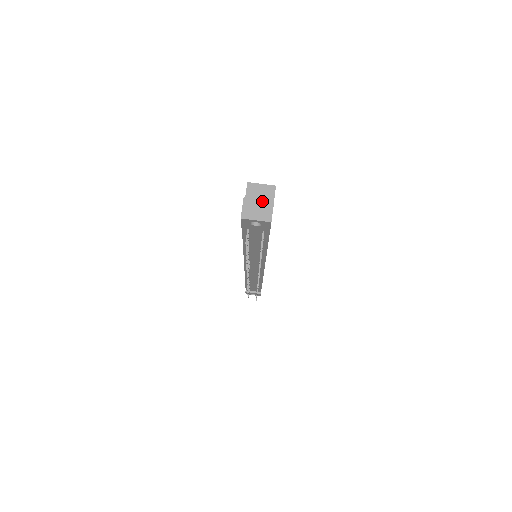
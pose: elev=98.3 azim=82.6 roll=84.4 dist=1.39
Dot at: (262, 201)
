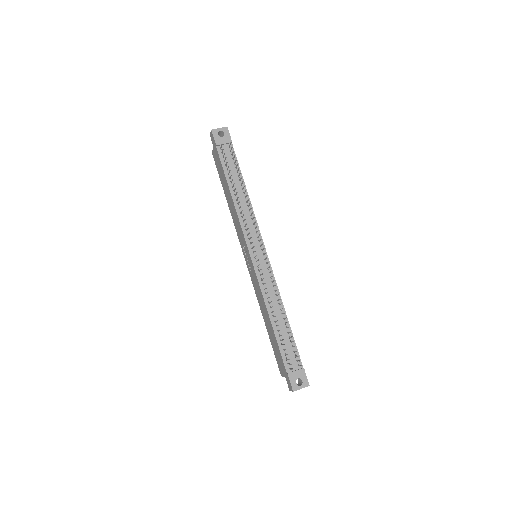
Dot at: occluded
